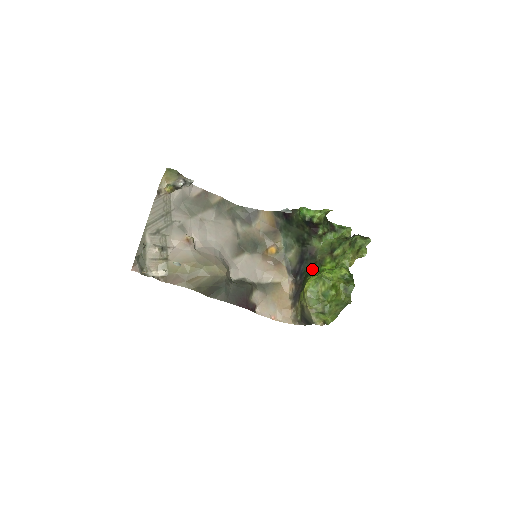
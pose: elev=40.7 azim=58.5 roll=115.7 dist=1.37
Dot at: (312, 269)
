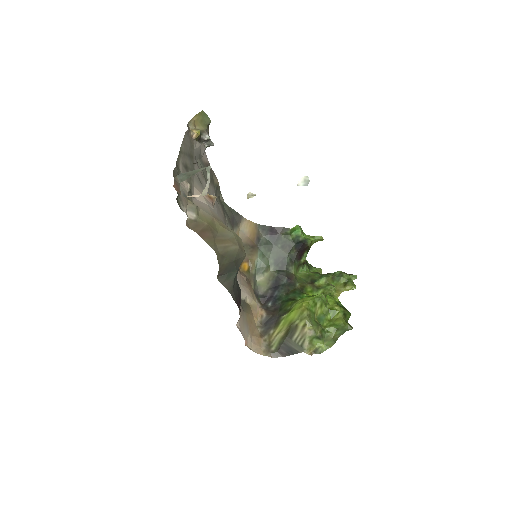
Dot at: (292, 295)
